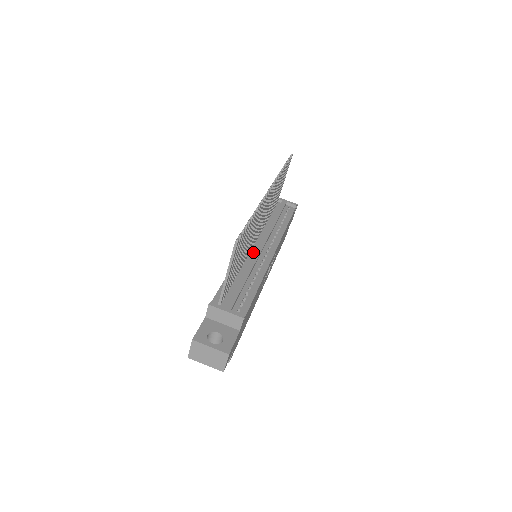
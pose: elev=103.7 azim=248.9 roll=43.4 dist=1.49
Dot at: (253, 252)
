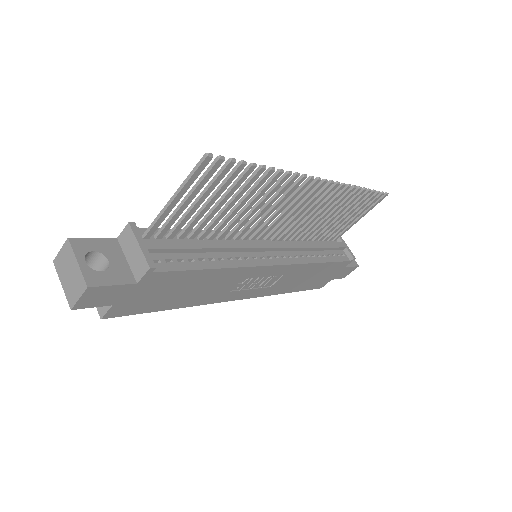
Dot at: occluded
